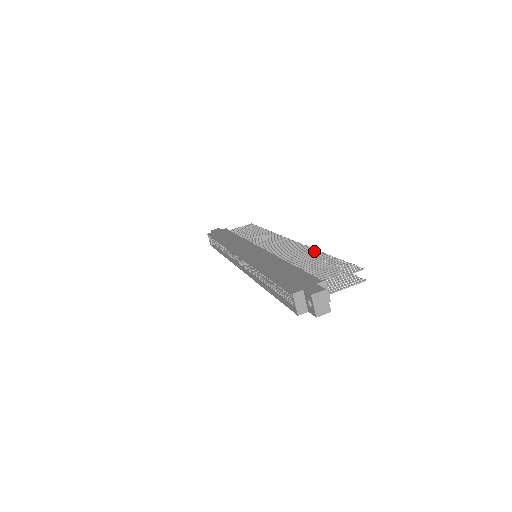
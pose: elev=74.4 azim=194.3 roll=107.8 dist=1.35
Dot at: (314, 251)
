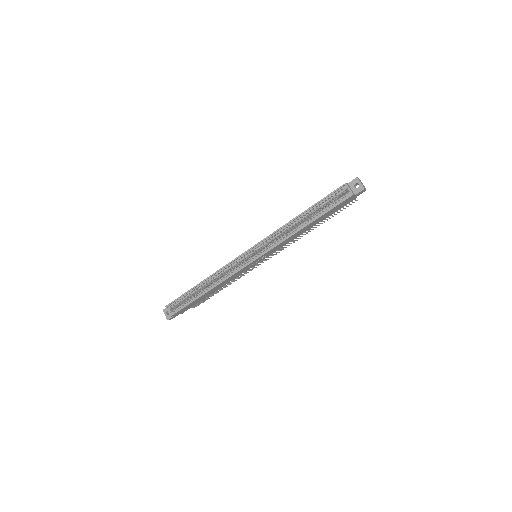
Dot at: occluded
